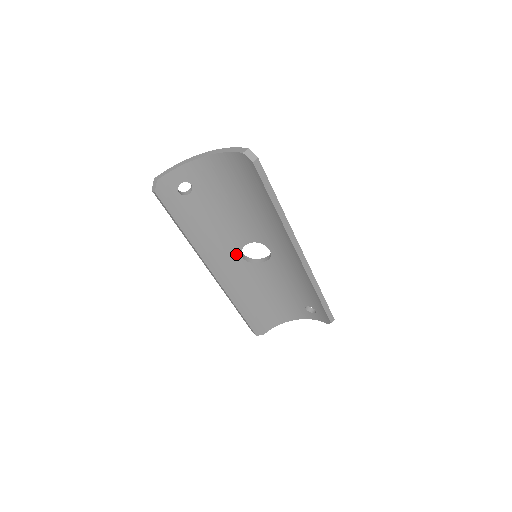
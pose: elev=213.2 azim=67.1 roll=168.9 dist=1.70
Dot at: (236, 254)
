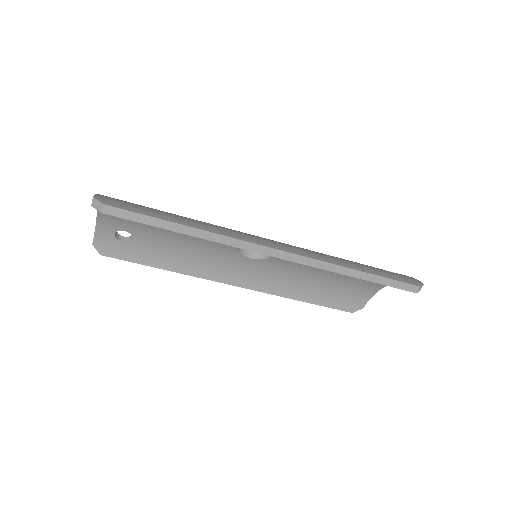
Dot at: (240, 258)
